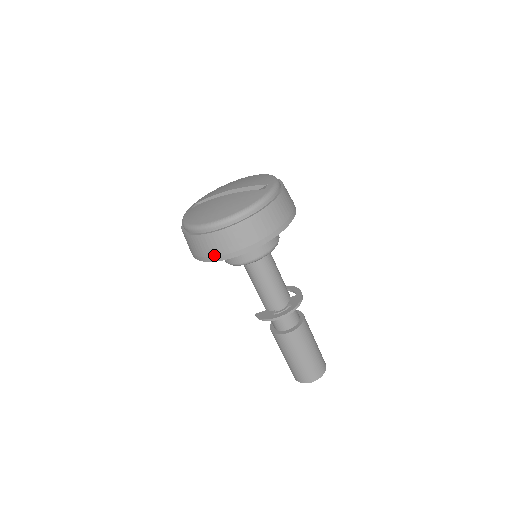
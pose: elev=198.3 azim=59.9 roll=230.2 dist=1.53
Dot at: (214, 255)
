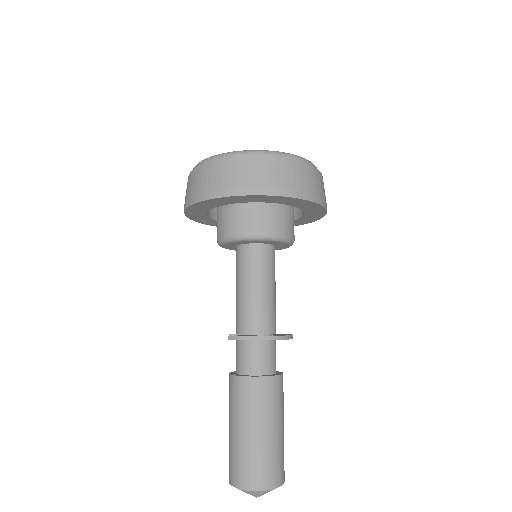
Dot at: (251, 185)
